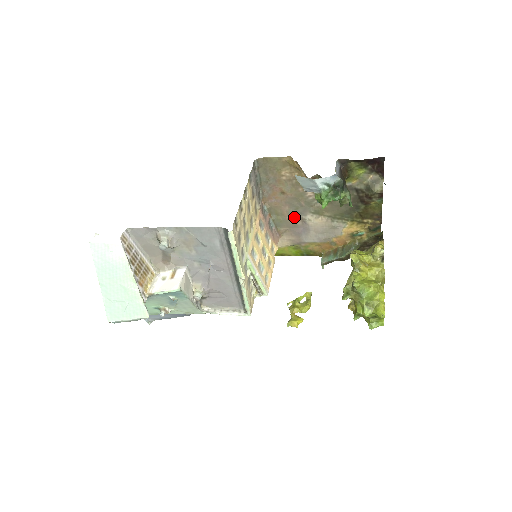
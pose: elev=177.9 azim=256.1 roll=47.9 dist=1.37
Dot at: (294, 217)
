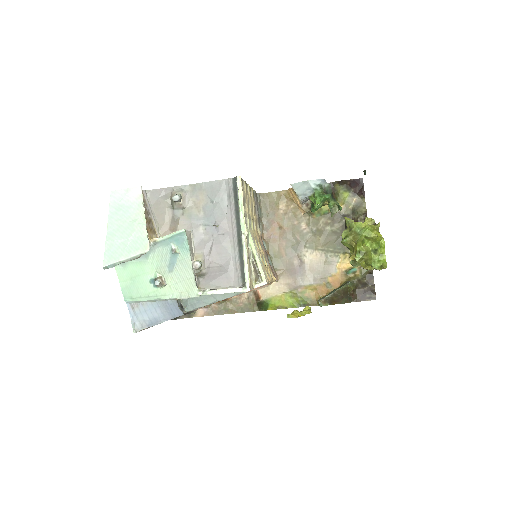
Dot at: (290, 255)
